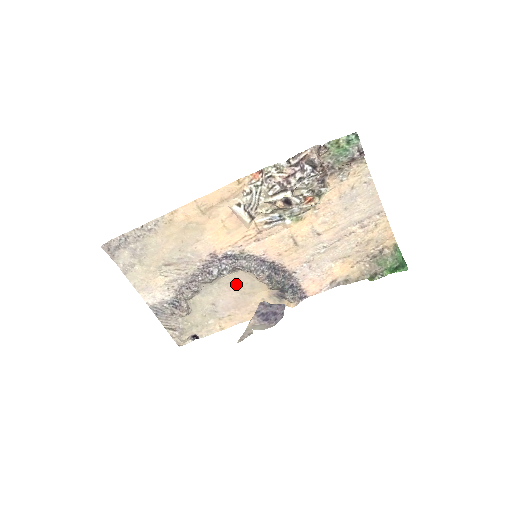
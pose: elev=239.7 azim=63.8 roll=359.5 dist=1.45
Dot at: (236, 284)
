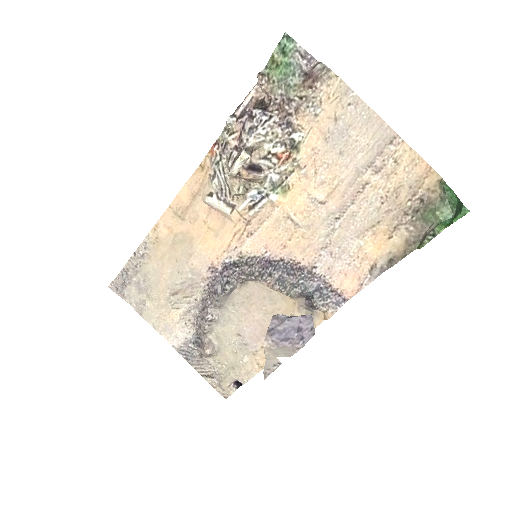
Dot at: (252, 301)
